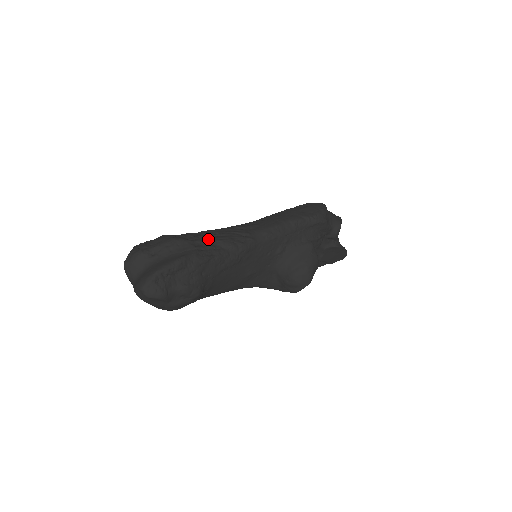
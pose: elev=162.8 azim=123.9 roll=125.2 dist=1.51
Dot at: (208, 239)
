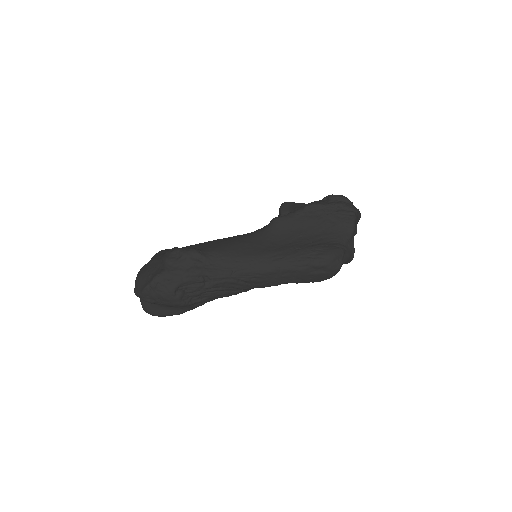
Dot at: (208, 297)
